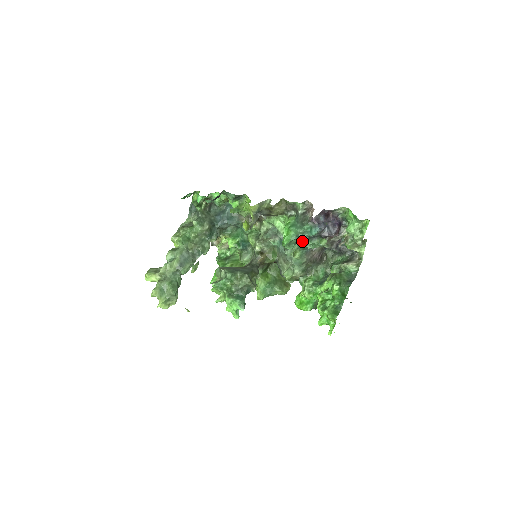
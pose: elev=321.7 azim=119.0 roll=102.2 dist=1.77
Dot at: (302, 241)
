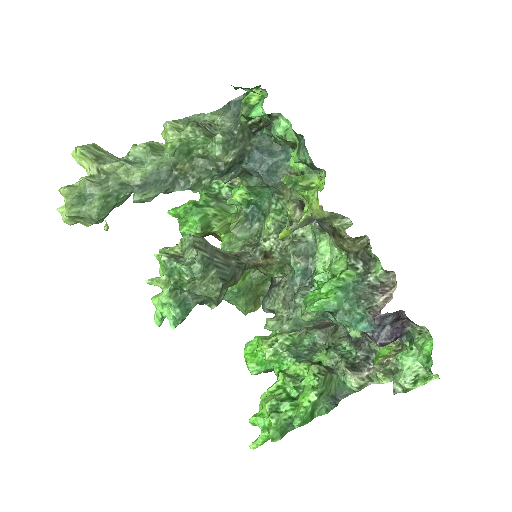
Dot at: (334, 316)
